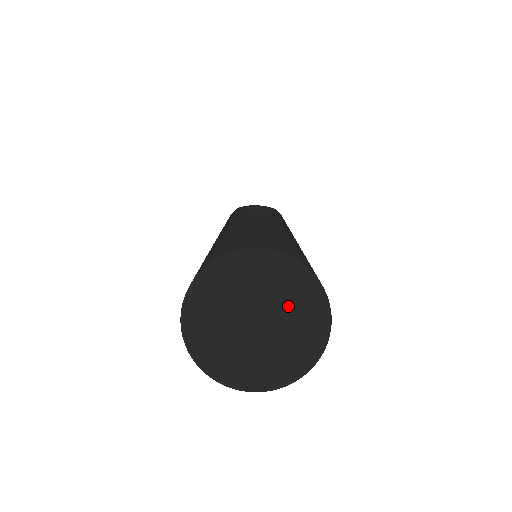
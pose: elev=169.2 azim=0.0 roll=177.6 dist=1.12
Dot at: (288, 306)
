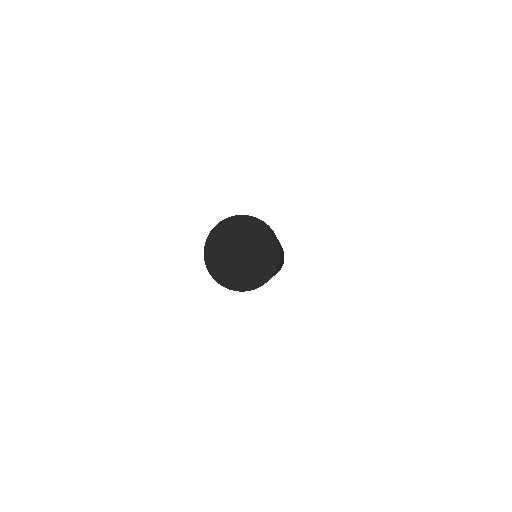
Dot at: (245, 235)
